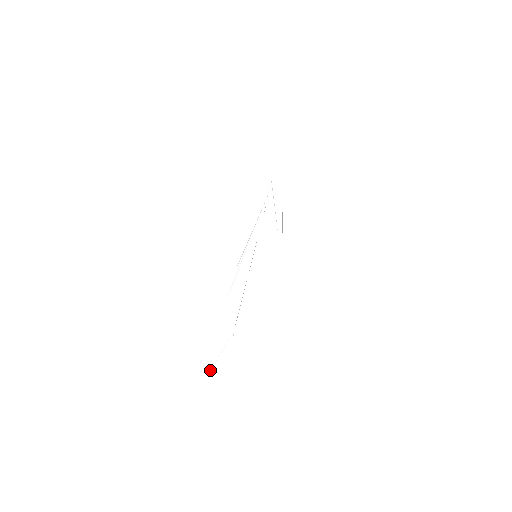
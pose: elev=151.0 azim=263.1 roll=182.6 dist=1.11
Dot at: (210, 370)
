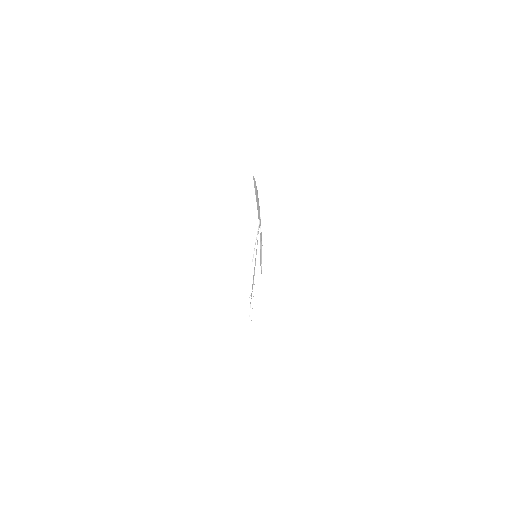
Dot at: occluded
